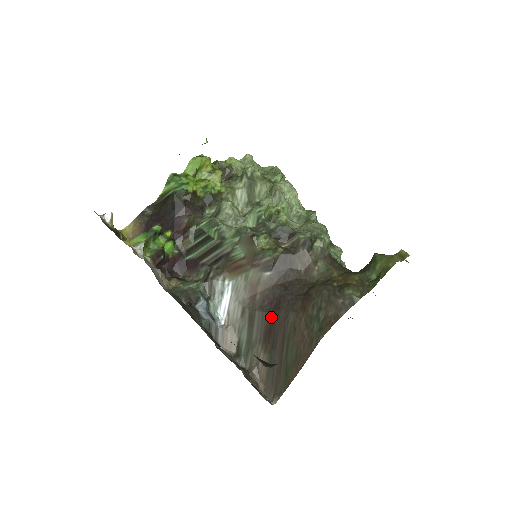
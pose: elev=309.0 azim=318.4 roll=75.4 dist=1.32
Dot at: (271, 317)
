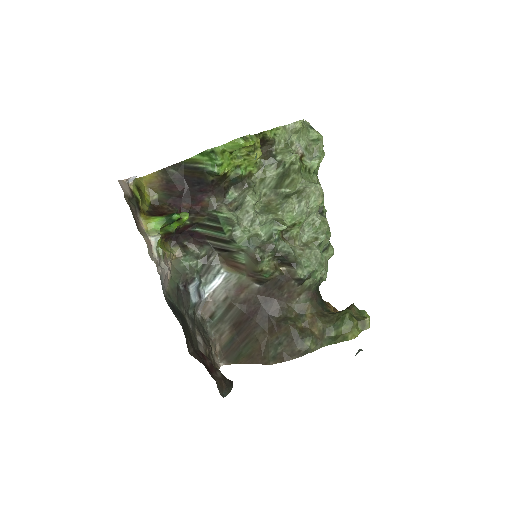
Dot at: (245, 317)
